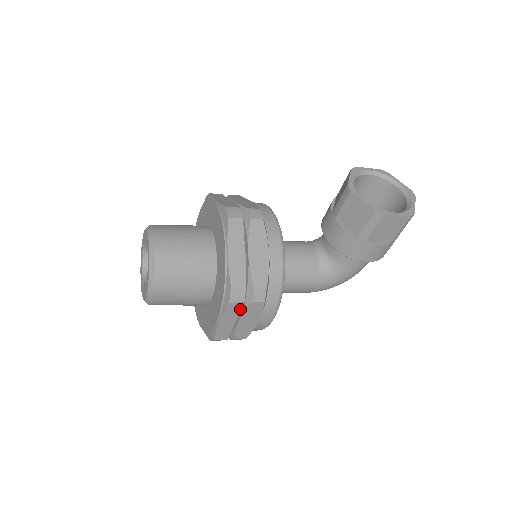
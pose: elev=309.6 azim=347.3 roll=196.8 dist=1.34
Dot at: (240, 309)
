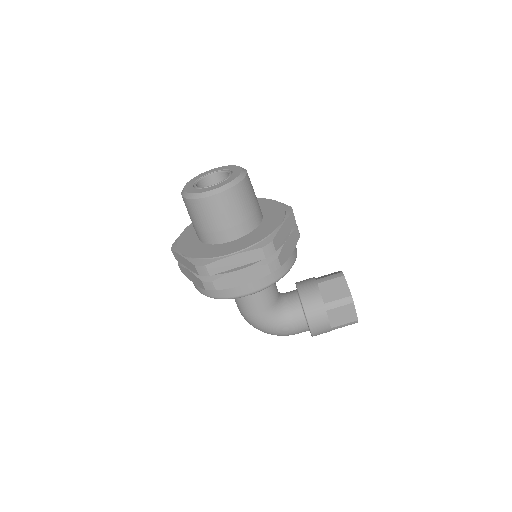
Dot at: (256, 261)
